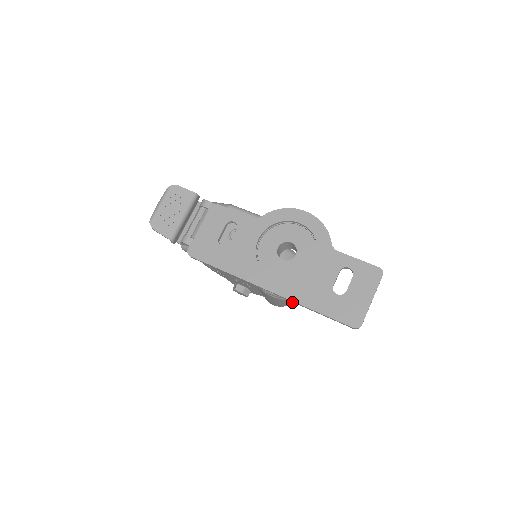
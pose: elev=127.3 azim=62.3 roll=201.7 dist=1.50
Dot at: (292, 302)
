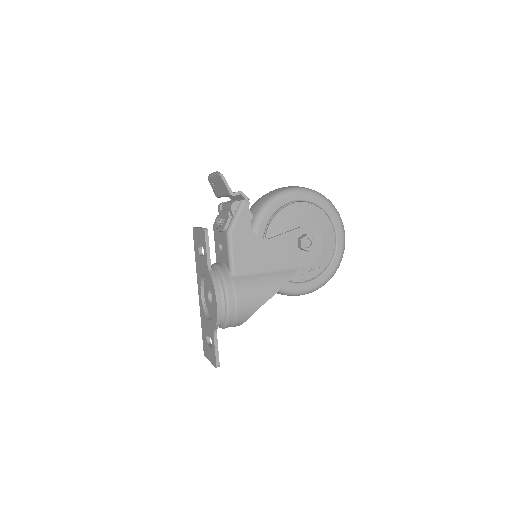
Dot at: occluded
